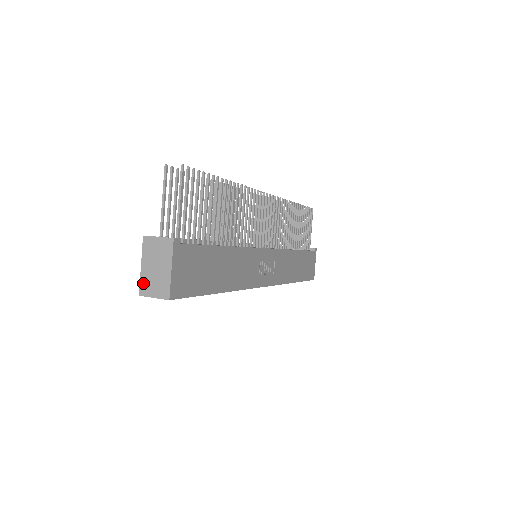
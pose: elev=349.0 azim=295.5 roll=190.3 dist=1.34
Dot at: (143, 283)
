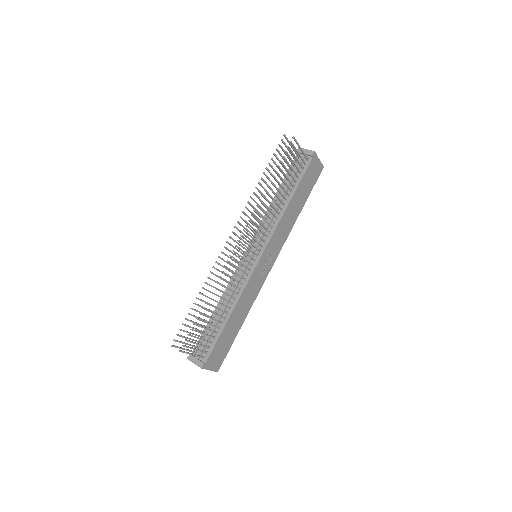
Dot at: occluded
